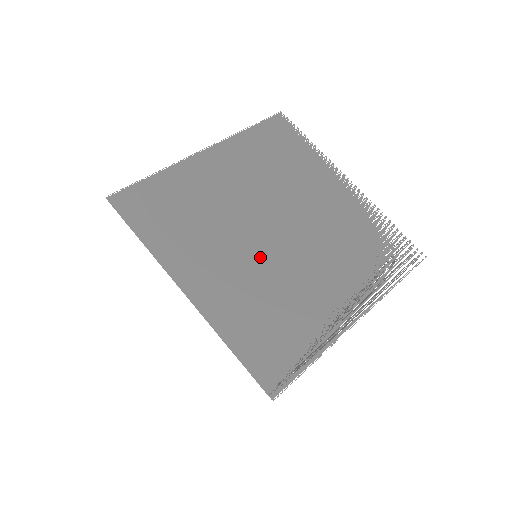
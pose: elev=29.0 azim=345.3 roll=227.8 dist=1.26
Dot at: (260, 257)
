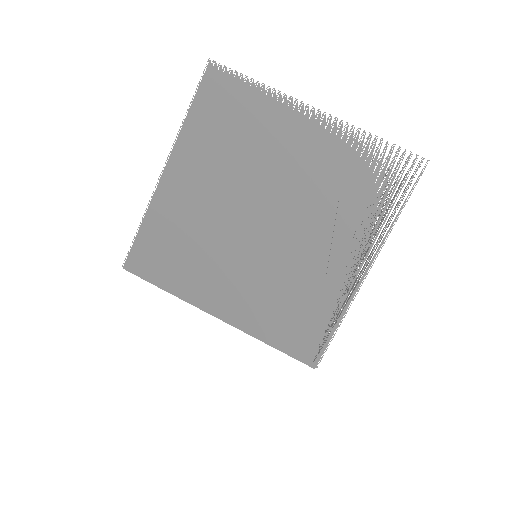
Dot at: (259, 256)
